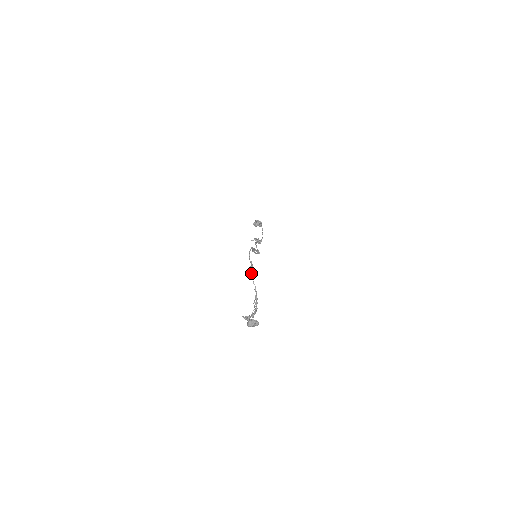
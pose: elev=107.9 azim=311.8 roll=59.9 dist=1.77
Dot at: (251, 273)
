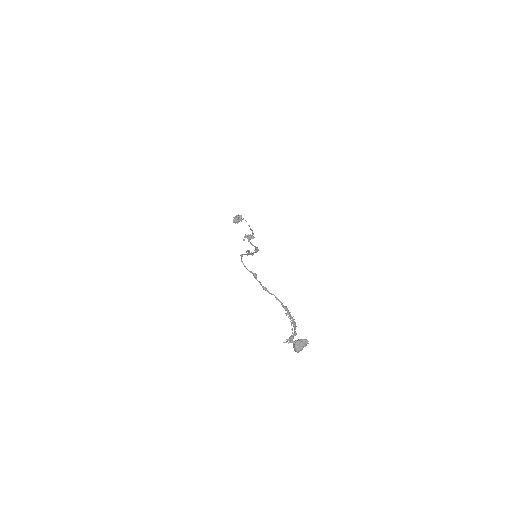
Dot at: (260, 284)
